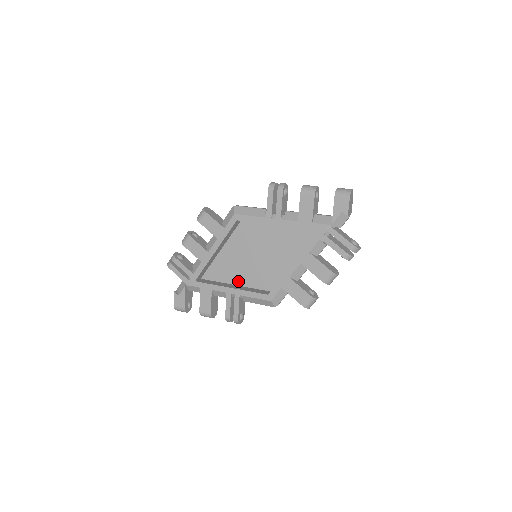
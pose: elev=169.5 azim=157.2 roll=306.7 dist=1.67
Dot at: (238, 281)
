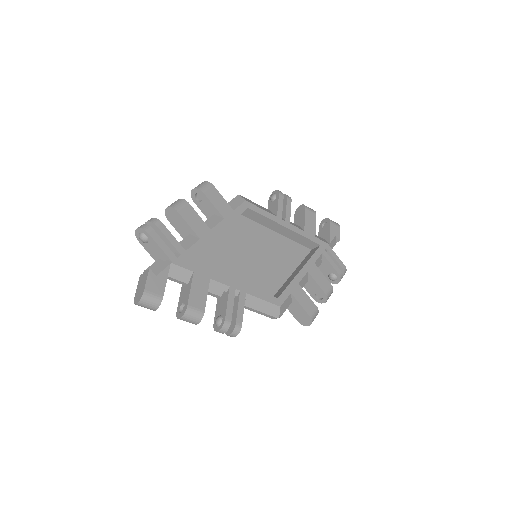
Dot at: occluded
